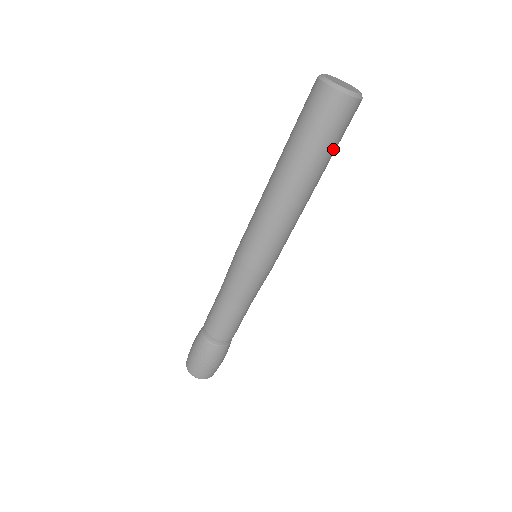
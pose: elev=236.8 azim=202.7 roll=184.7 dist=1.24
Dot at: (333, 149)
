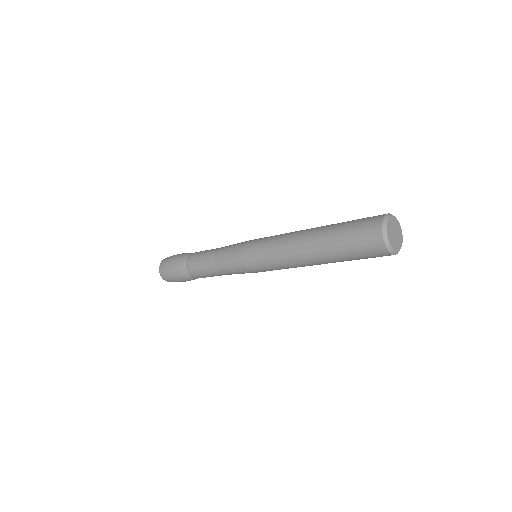
Dot at: occluded
